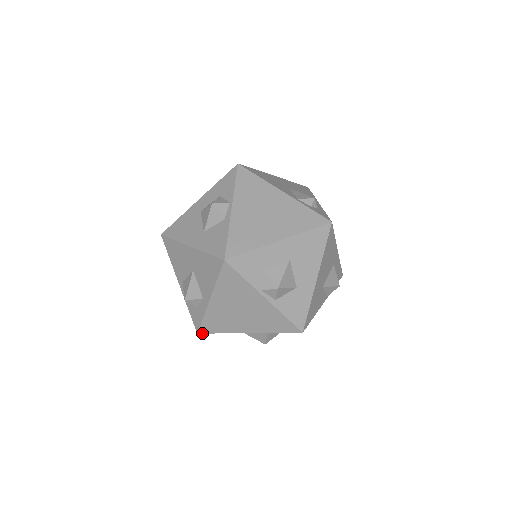
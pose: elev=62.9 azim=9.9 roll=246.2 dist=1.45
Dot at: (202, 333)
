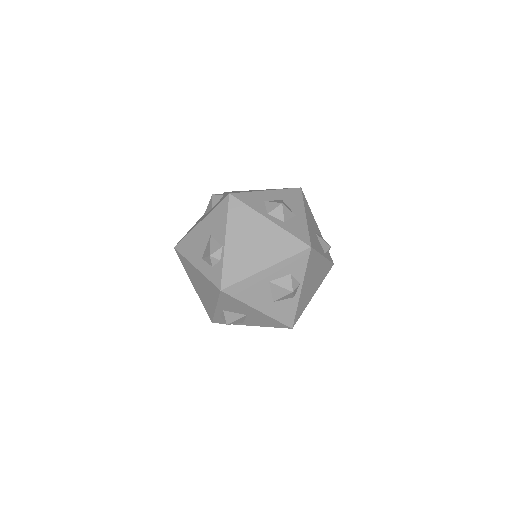
Dot at: occluded
